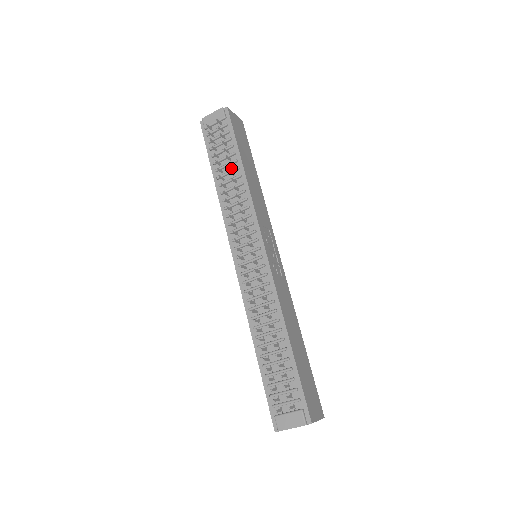
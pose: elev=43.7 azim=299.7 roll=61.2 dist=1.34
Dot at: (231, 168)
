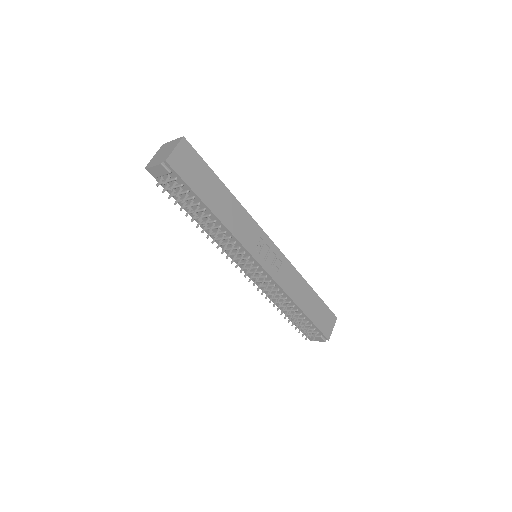
Dot at: (203, 213)
